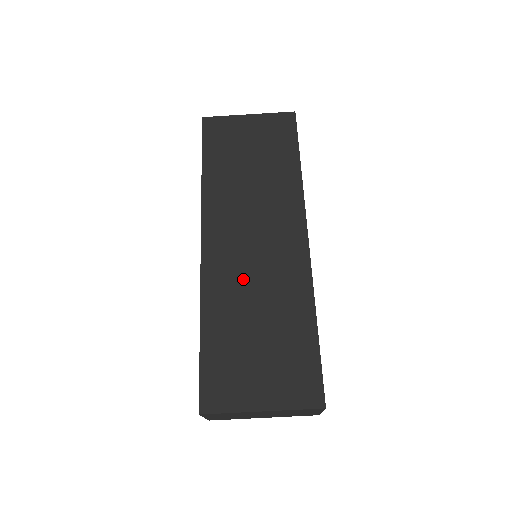
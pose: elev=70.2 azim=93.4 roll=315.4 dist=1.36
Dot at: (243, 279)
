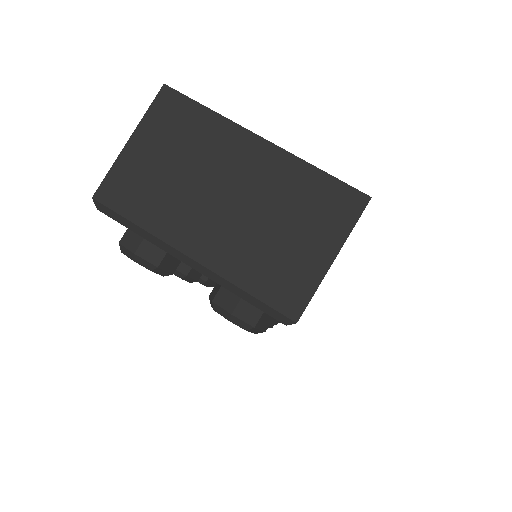
Dot at: occluded
